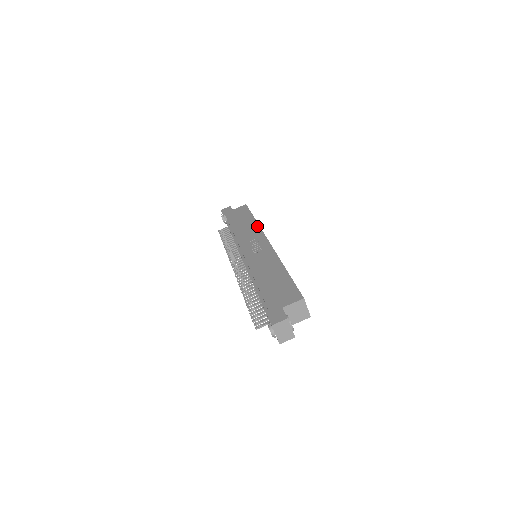
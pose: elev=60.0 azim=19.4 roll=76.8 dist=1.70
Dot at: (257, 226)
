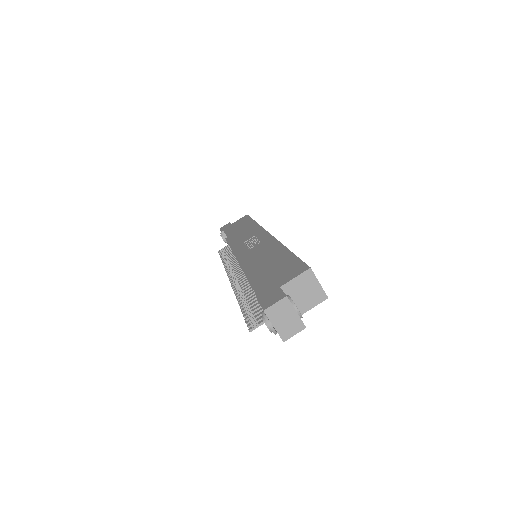
Dot at: (256, 225)
